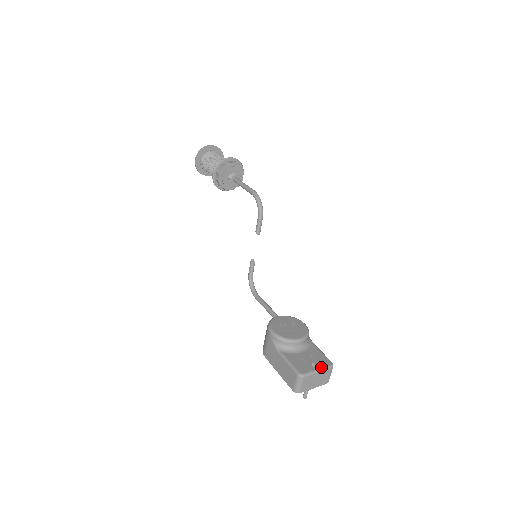
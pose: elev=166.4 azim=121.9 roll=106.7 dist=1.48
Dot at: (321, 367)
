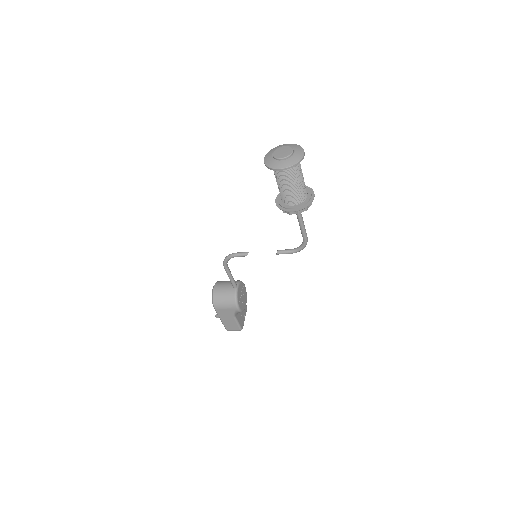
Dot at: occluded
